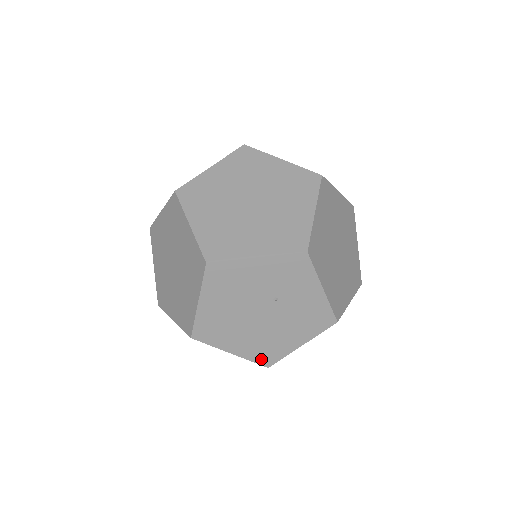
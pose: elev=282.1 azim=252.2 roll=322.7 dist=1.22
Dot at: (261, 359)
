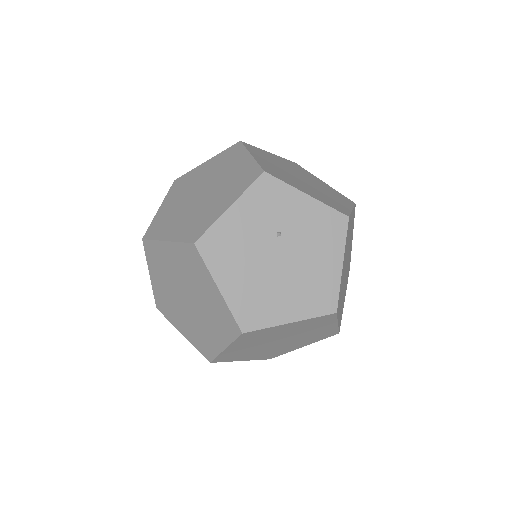
Dot at: (322, 308)
